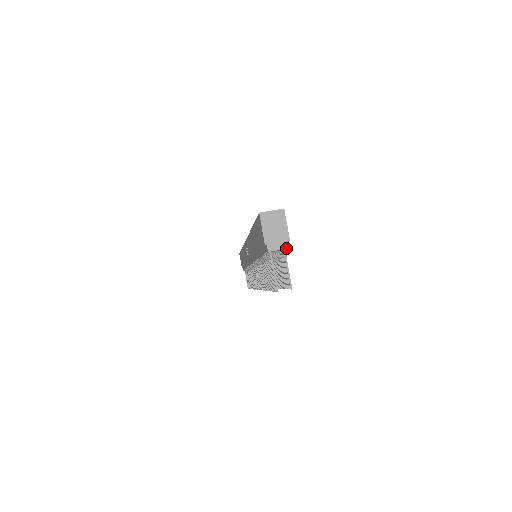
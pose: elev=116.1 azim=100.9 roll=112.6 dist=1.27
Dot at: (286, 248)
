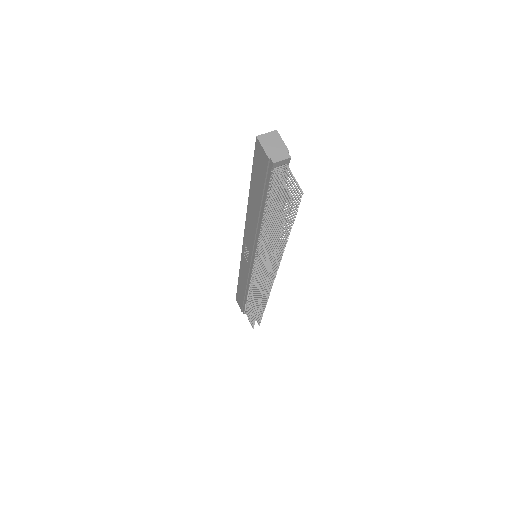
Dot at: (288, 158)
